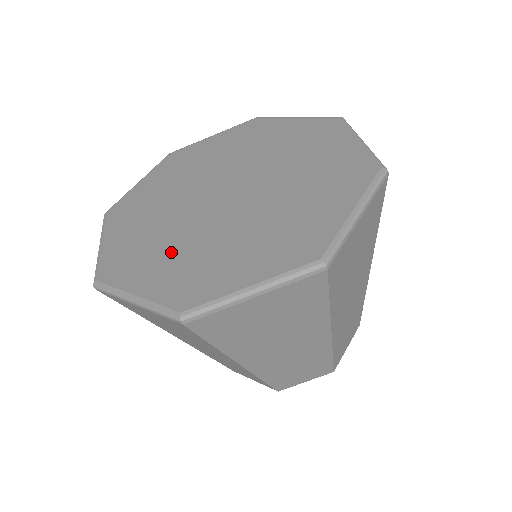
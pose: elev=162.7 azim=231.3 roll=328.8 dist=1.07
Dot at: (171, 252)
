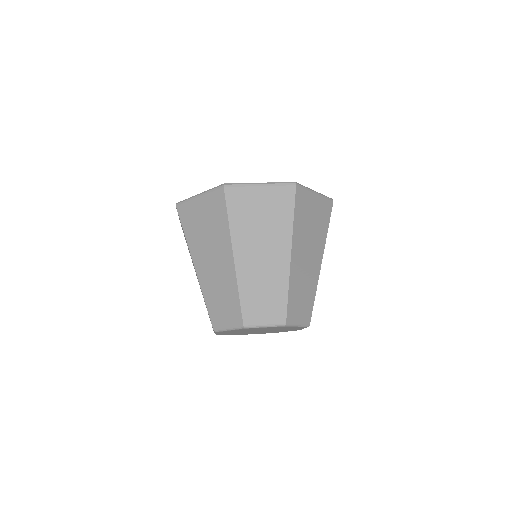
Dot at: occluded
